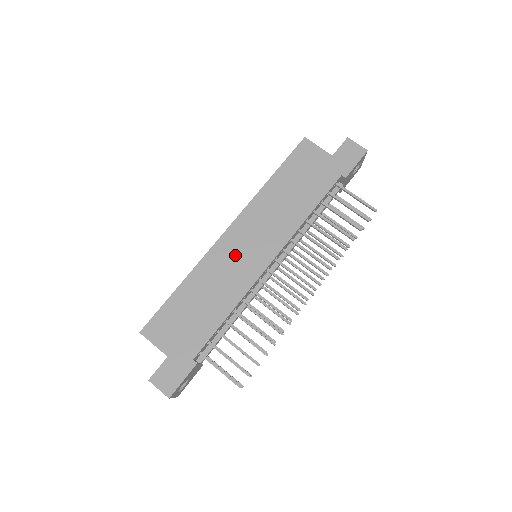
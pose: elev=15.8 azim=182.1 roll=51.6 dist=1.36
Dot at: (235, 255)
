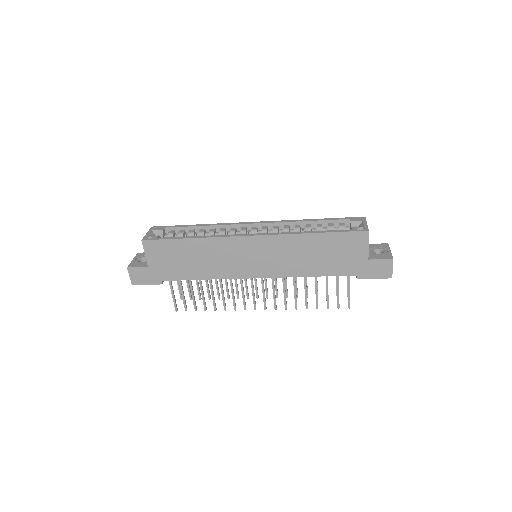
Dot at: (240, 255)
